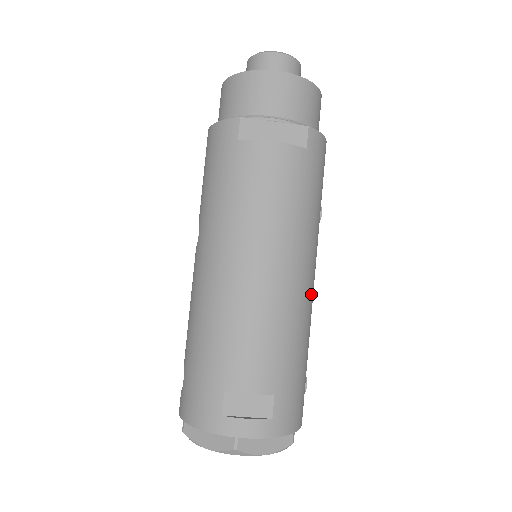
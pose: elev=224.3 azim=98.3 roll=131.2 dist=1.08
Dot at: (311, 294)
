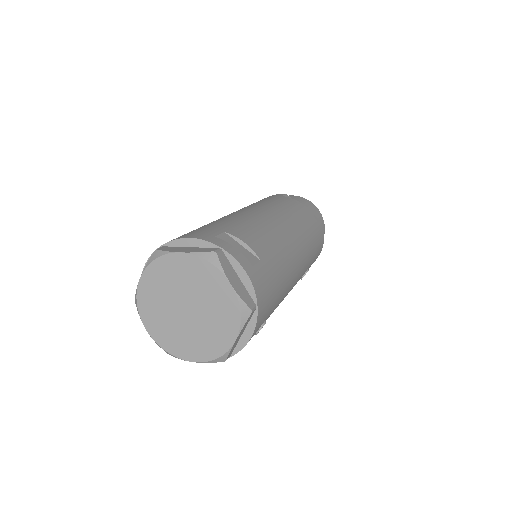
Dot at: (295, 274)
